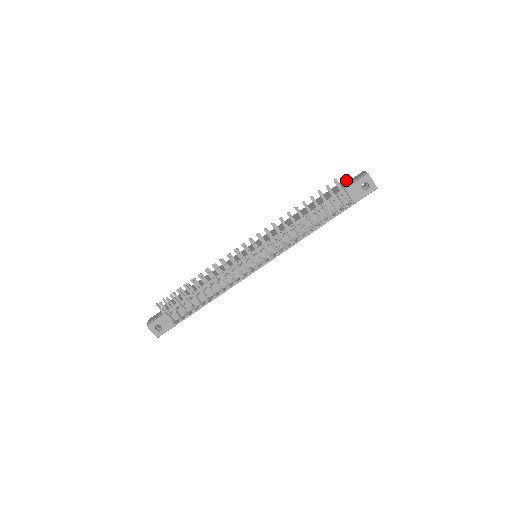
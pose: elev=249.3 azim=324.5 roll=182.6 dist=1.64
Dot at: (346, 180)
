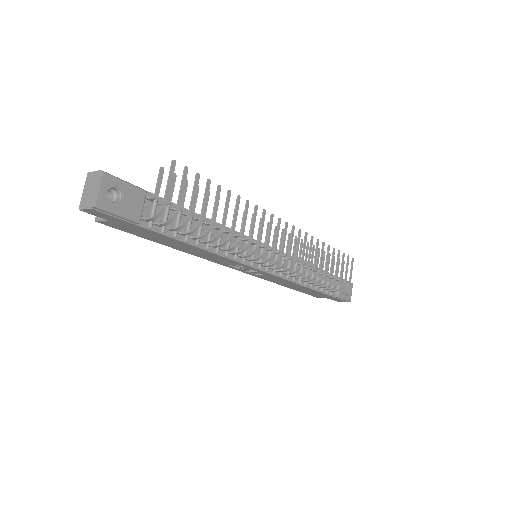
Dot at: occluded
